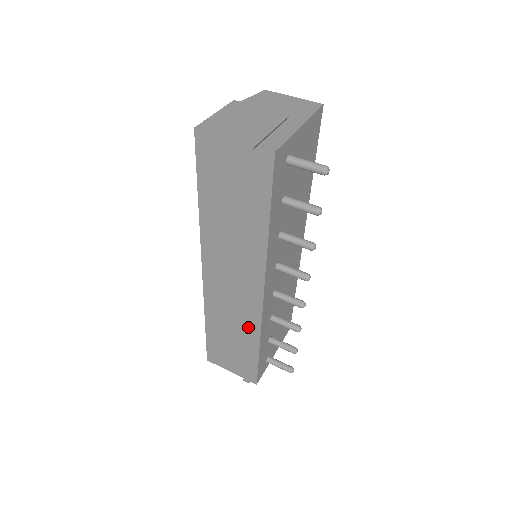
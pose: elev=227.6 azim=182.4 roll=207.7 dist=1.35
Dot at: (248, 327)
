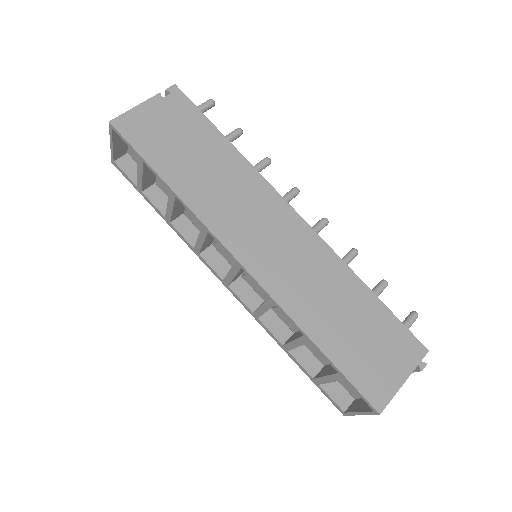
Dot at: (332, 272)
